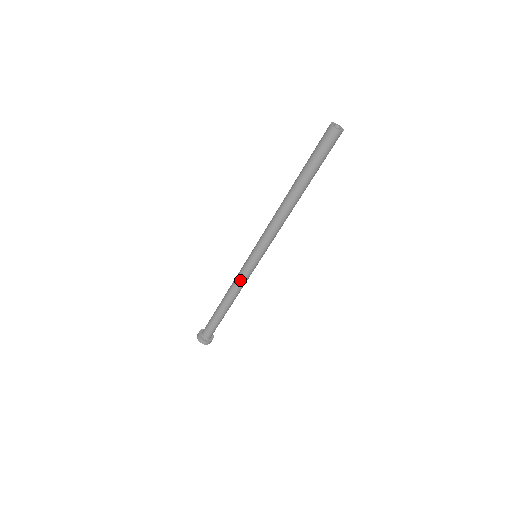
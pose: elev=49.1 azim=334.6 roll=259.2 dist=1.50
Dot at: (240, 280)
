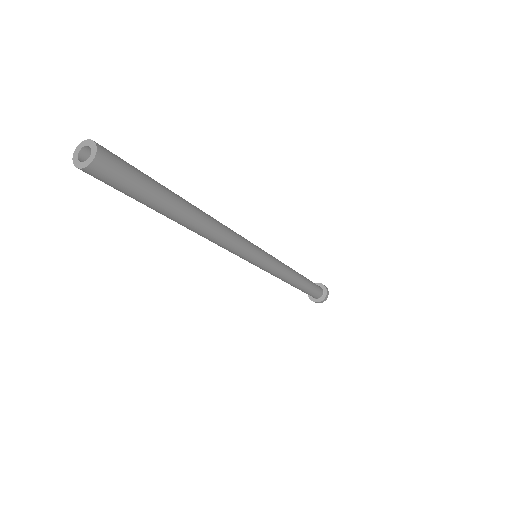
Dot at: (276, 275)
